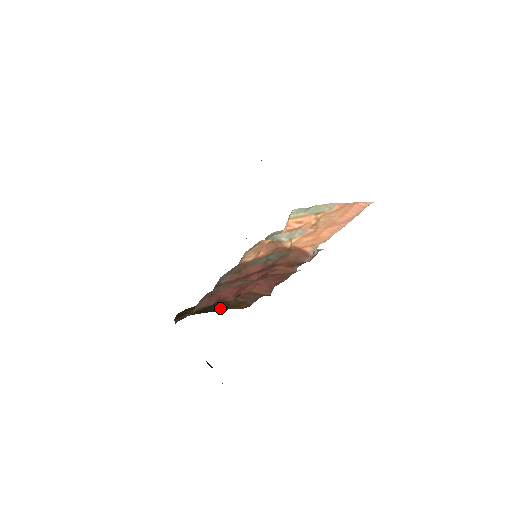
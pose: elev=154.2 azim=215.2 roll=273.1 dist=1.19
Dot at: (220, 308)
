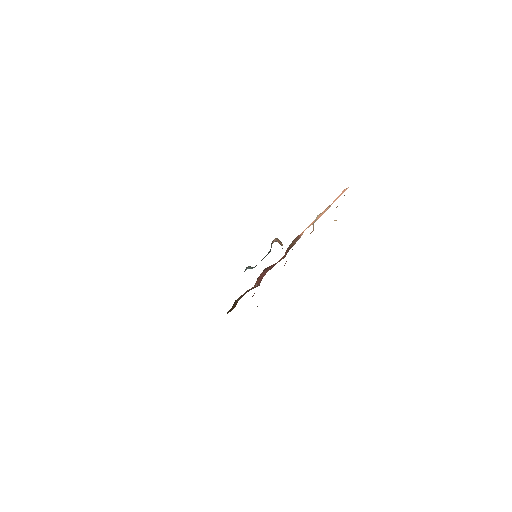
Dot at: occluded
